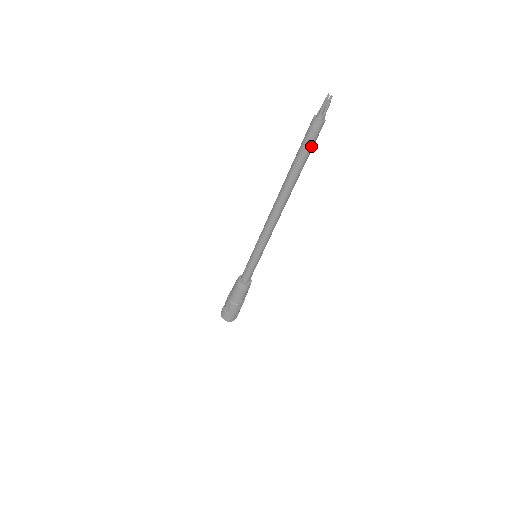
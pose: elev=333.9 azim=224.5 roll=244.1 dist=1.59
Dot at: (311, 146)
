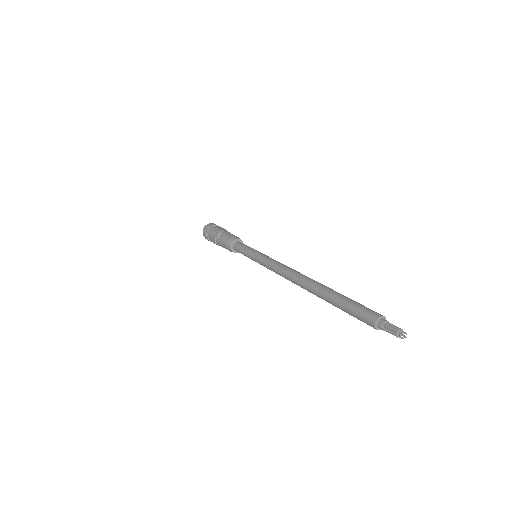
Dot at: occluded
